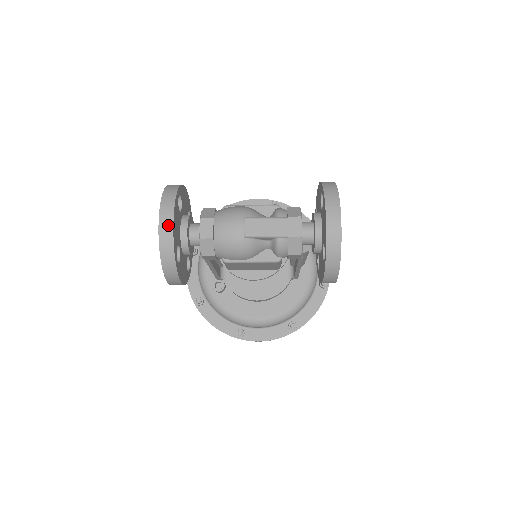
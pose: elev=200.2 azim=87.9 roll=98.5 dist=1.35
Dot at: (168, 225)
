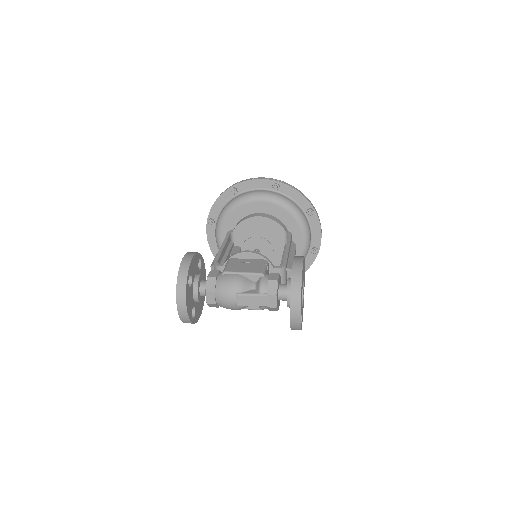
Dot at: (183, 309)
